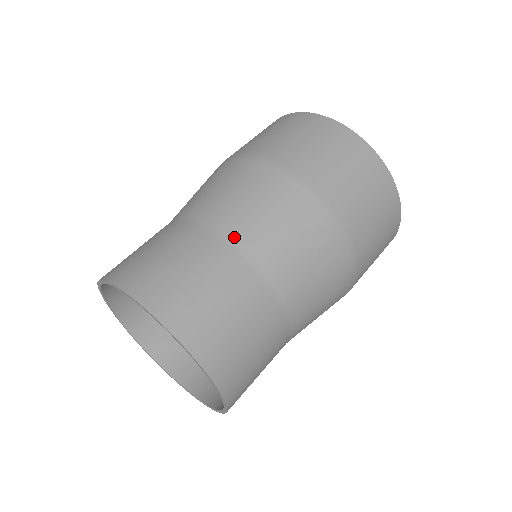
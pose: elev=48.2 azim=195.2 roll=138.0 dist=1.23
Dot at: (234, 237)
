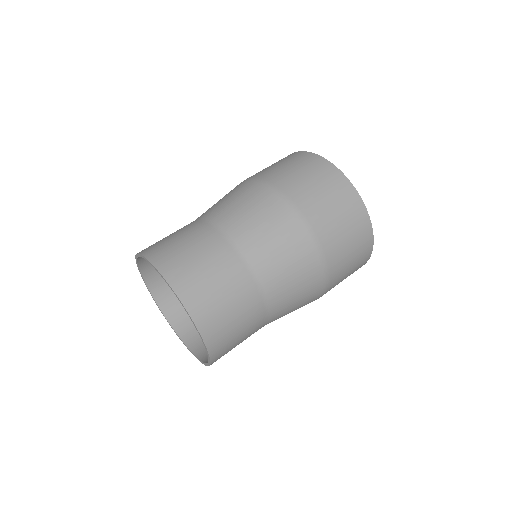
Dot at: (252, 261)
